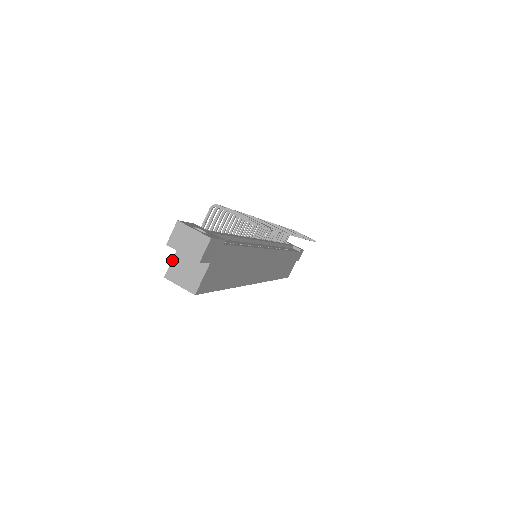
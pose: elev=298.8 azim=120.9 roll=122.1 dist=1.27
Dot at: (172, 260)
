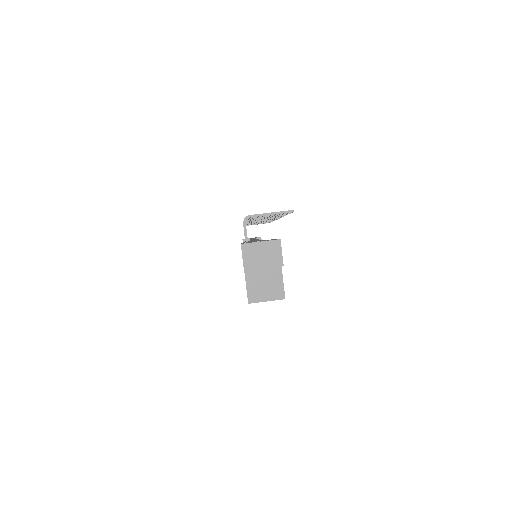
Dot at: (246, 284)
